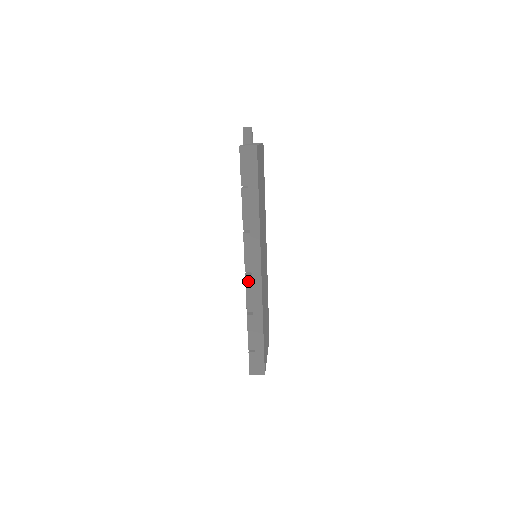
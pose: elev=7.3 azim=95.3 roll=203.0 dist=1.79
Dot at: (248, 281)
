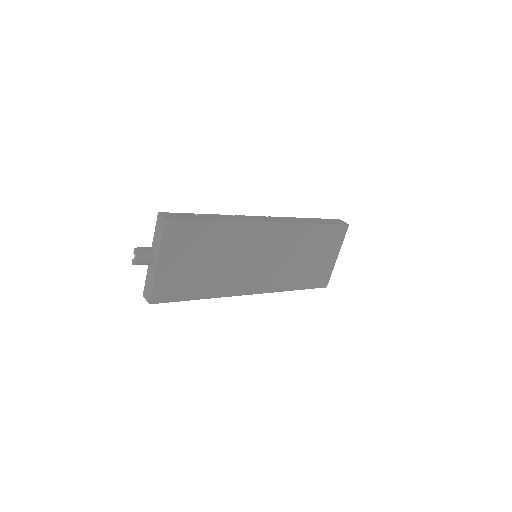
Dot at: occluded
